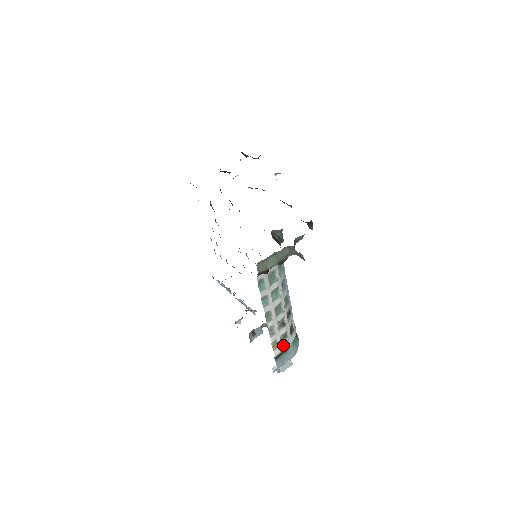
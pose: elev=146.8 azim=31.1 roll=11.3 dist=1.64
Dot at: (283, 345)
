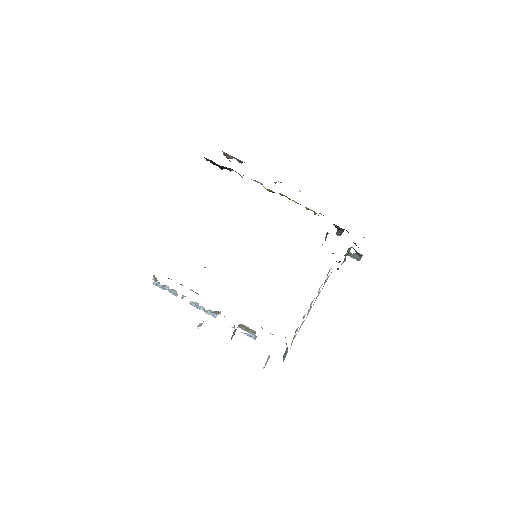
Dot at: occluded
